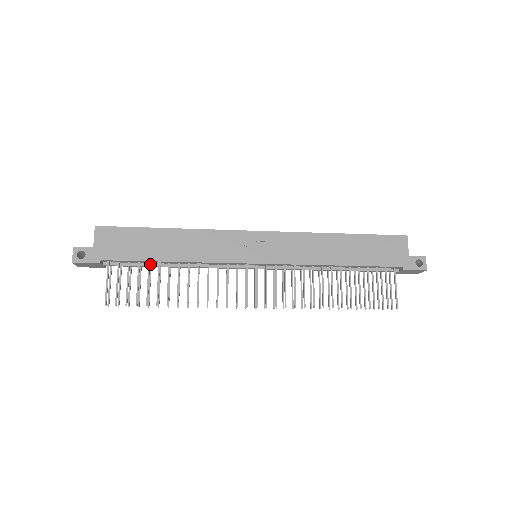
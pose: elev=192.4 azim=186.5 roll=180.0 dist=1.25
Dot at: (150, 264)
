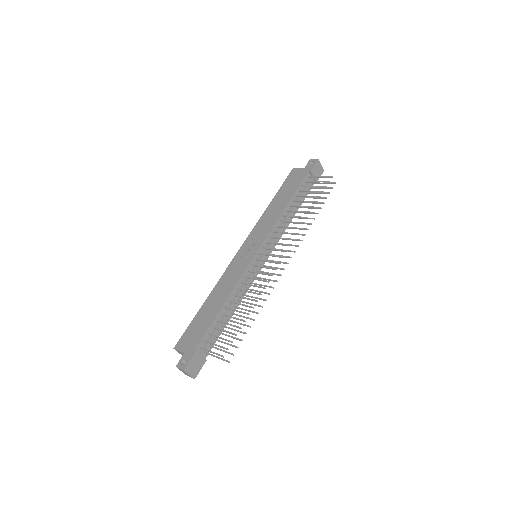
Dot at: (219, 322)
